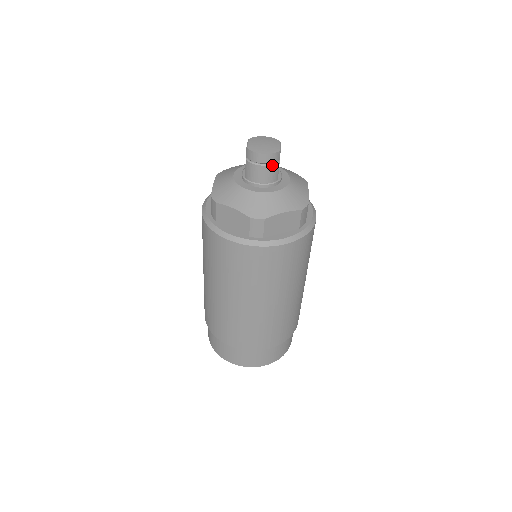
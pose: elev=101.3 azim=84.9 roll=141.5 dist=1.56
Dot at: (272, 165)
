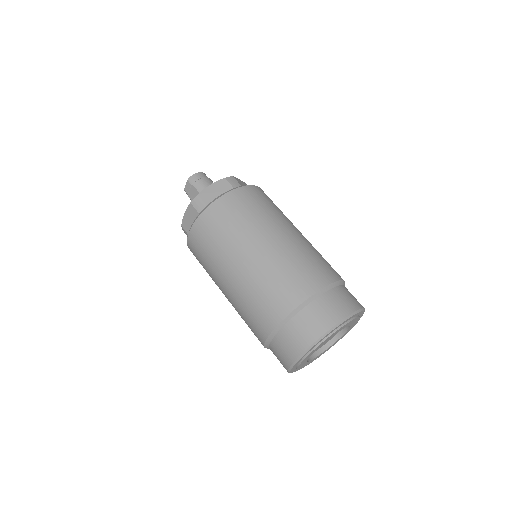
Dot at: (209, 178)
